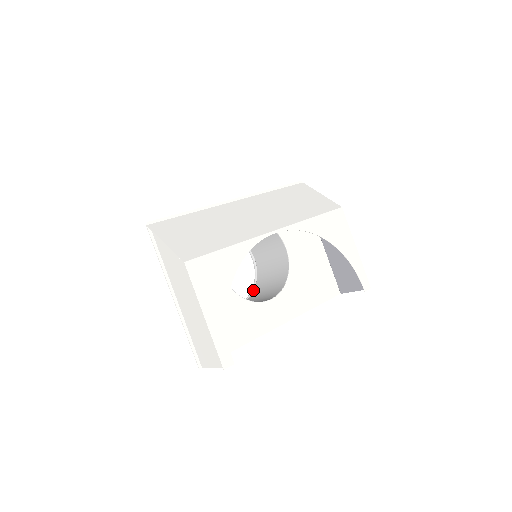
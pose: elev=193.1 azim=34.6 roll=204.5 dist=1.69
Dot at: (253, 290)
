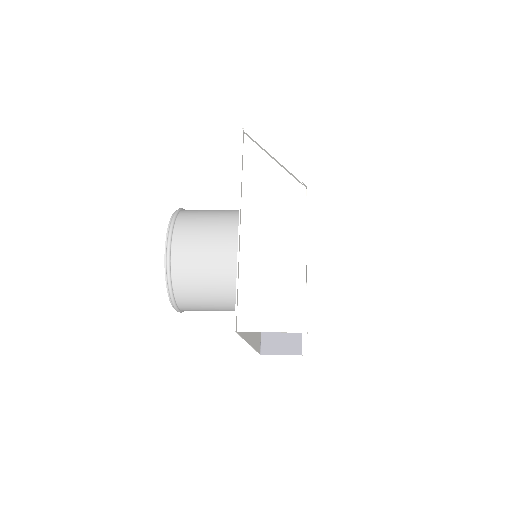
Dot at: occluded
